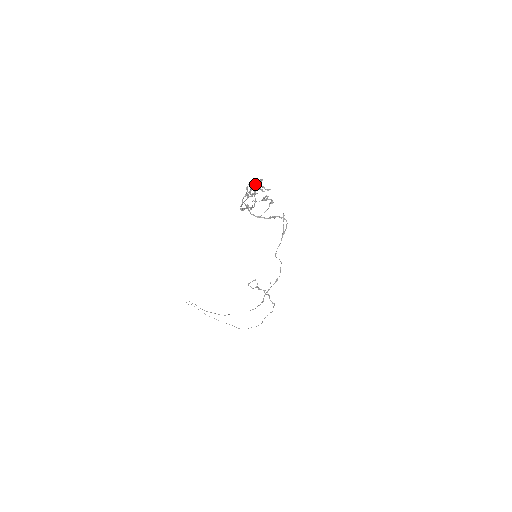
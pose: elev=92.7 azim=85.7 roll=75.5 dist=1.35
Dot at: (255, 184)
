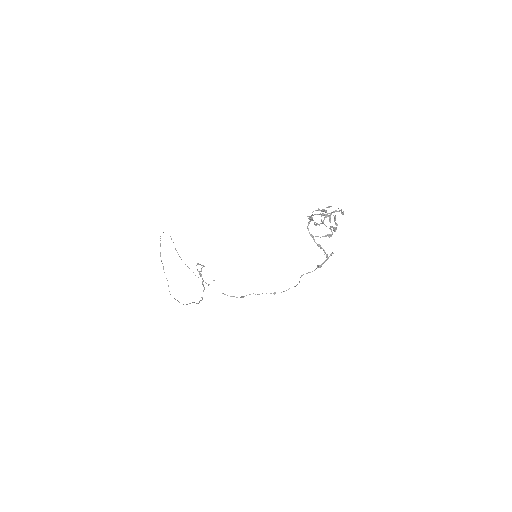
Dot at: (339, 211)
